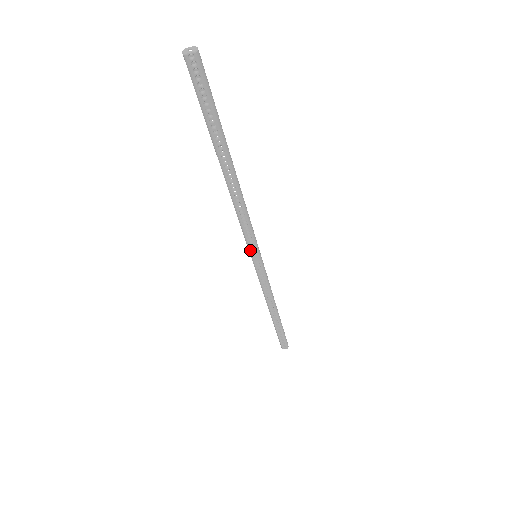
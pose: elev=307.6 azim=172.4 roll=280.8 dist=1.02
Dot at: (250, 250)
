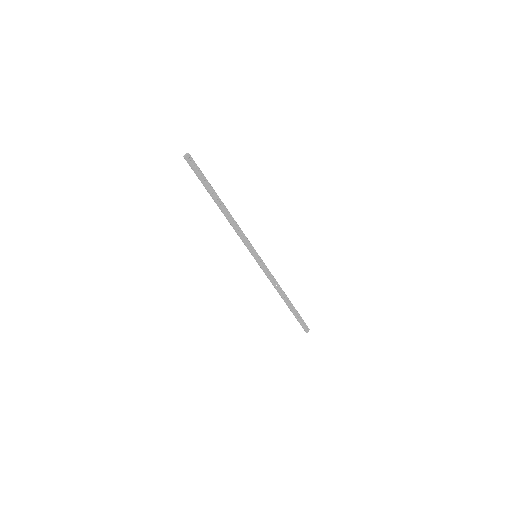
Dot at: (251, 251)
